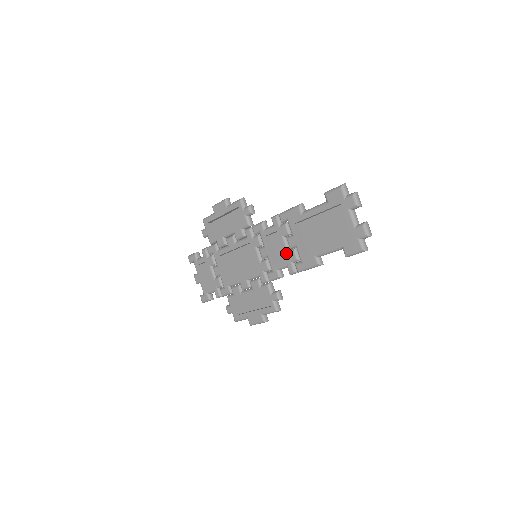
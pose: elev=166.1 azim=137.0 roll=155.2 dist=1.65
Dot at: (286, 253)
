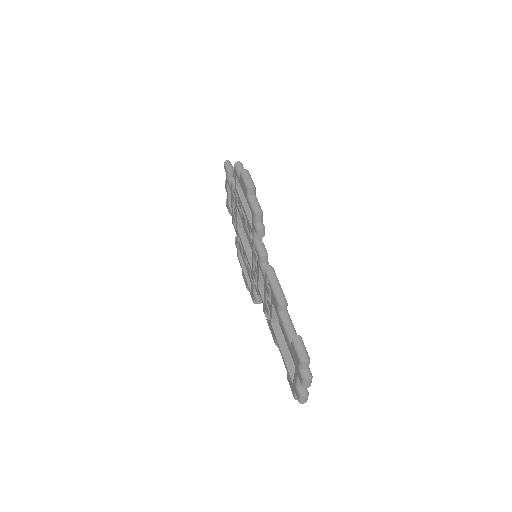
Dot at: (264, 301)
